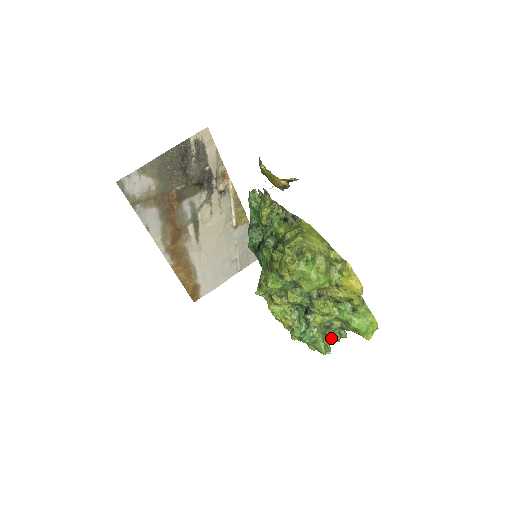
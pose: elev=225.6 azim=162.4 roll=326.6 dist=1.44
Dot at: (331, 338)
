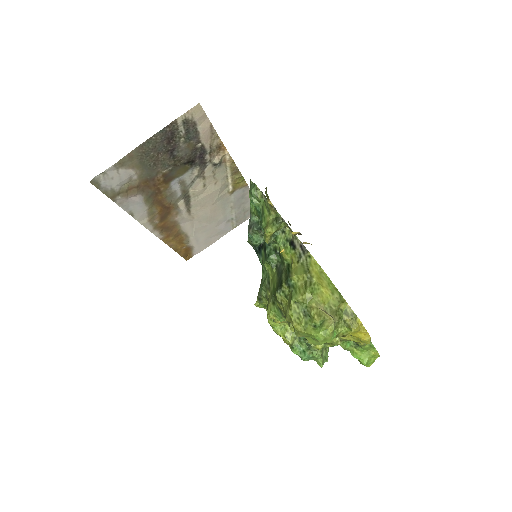
Dot at: occluded
